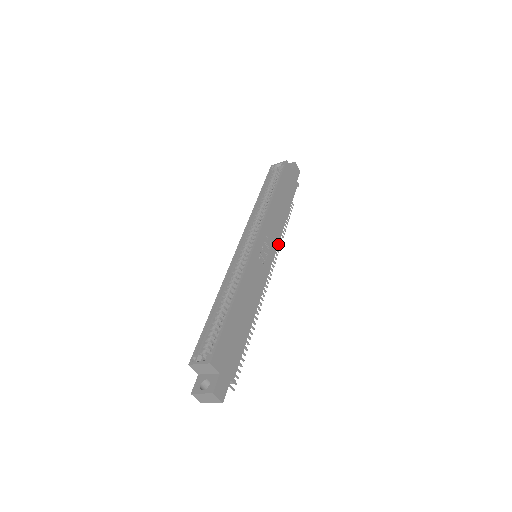
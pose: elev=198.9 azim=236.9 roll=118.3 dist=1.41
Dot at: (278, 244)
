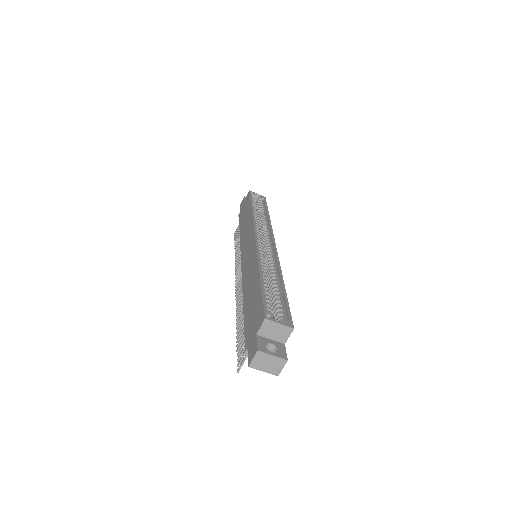
Dot at: occluded
